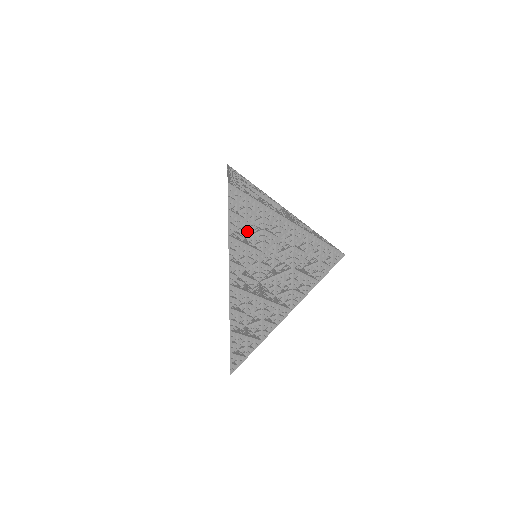
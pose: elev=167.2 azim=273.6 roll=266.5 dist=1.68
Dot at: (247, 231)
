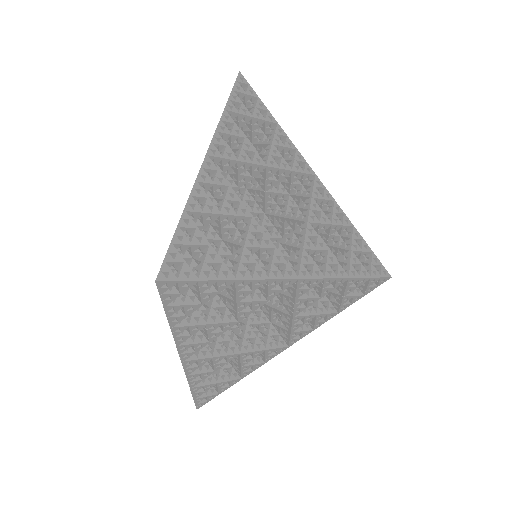
Dot at: occluded
